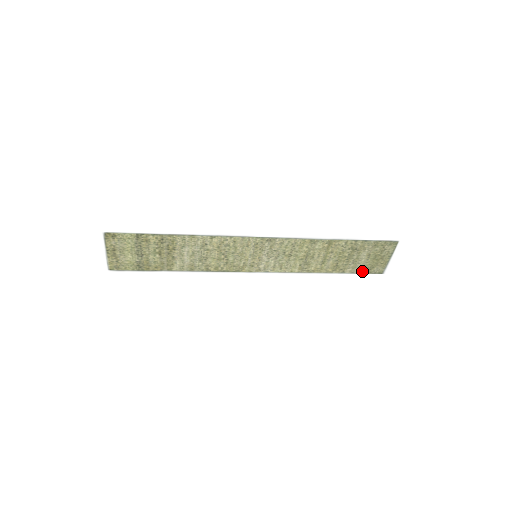
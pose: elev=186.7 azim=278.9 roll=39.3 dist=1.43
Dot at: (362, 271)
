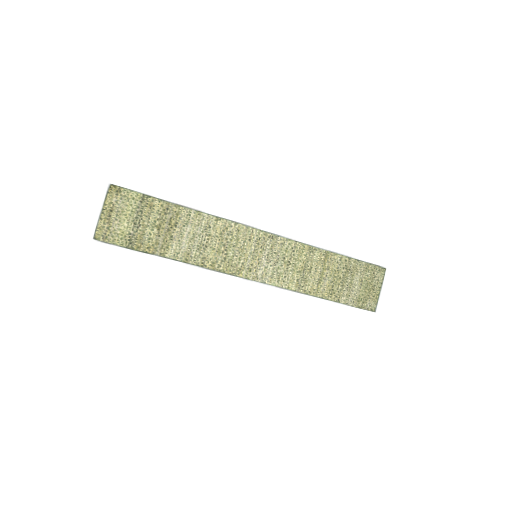
Dot at: (356, 304)
